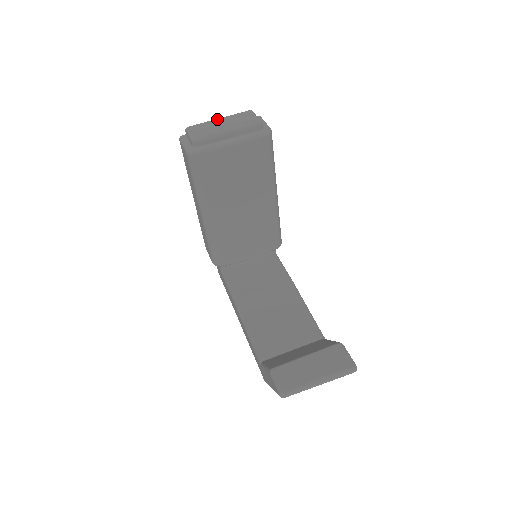
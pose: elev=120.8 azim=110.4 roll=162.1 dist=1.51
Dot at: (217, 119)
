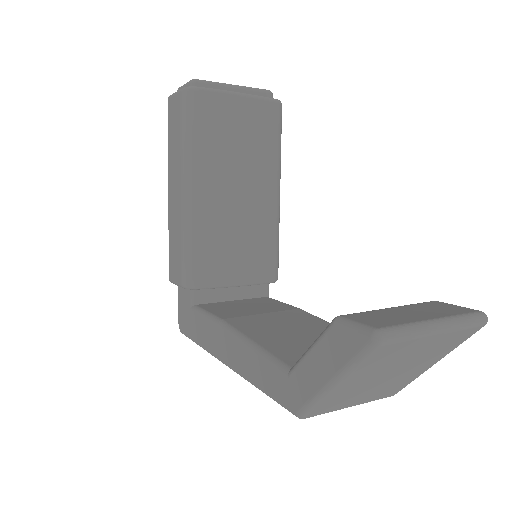
Dot at: occluded
